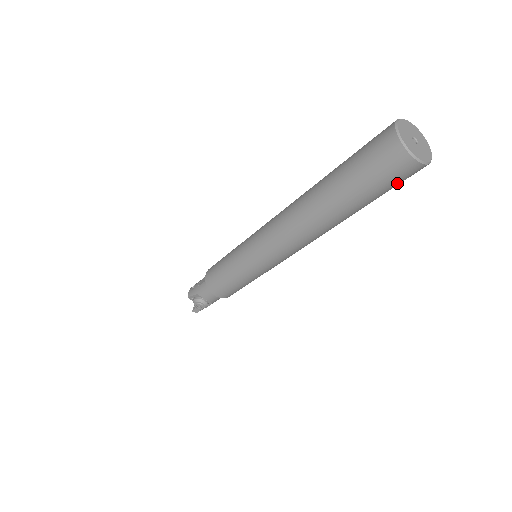
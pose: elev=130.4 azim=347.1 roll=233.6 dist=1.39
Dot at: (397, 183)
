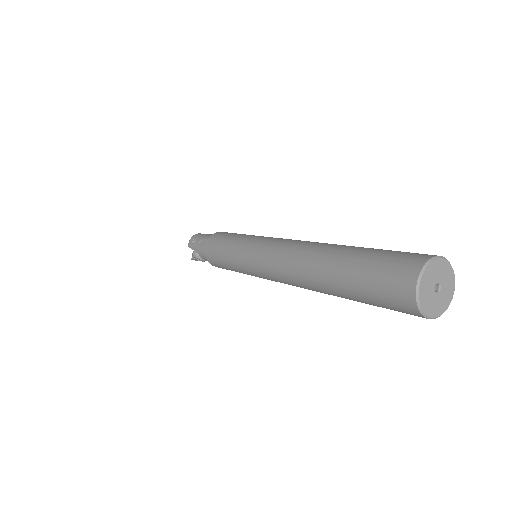
Dot at: occluded
